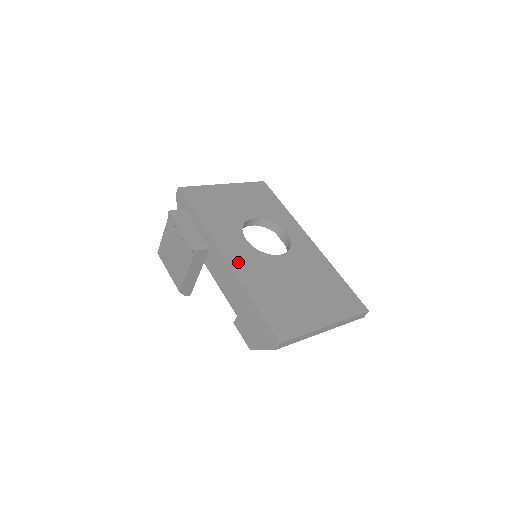
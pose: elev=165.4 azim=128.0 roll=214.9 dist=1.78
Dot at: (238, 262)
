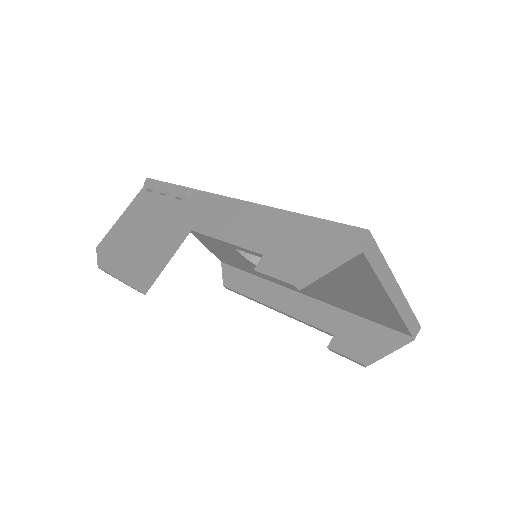
Dot at: occluded
